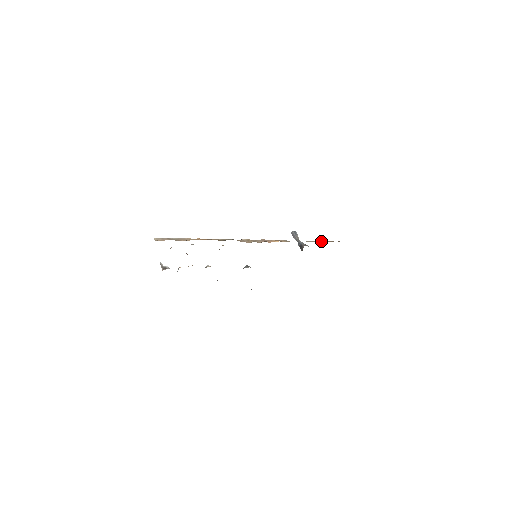
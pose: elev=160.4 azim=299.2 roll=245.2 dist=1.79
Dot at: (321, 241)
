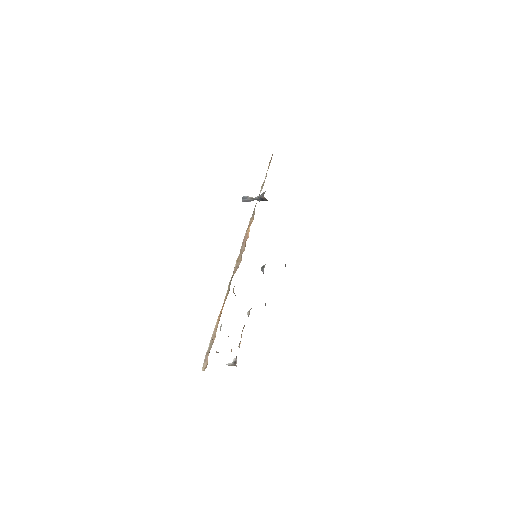
Dot at: (265, 176)
